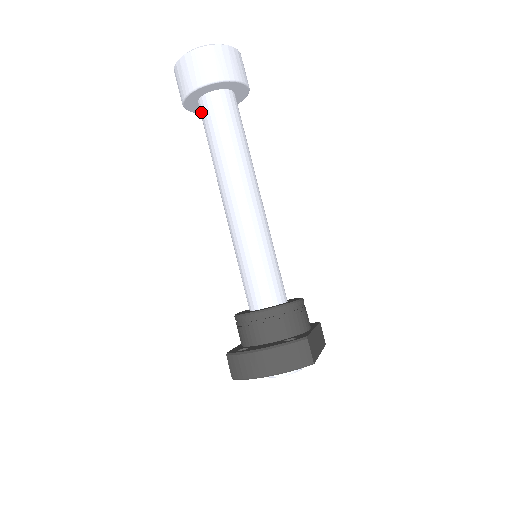
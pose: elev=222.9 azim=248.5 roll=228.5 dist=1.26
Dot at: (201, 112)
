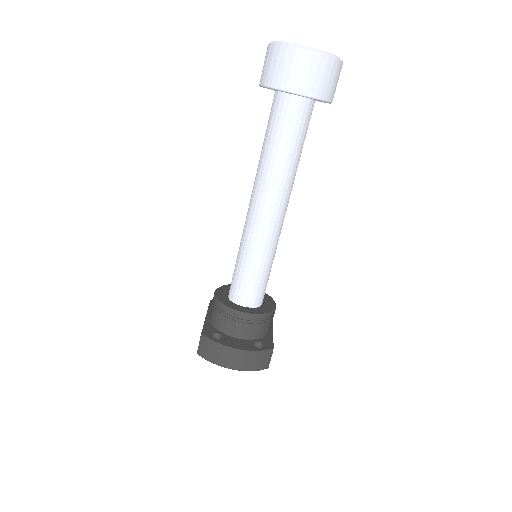
Dot at: (276, 105)
